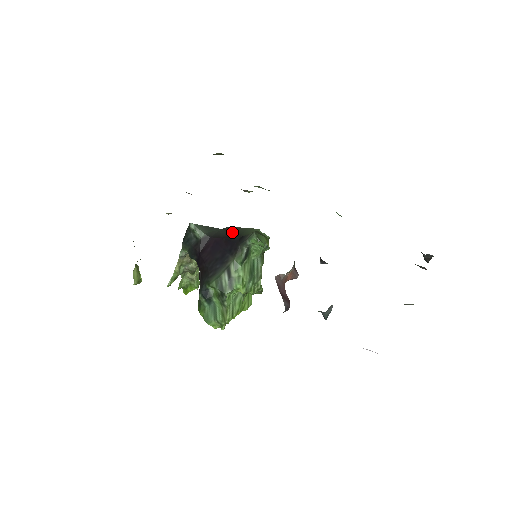
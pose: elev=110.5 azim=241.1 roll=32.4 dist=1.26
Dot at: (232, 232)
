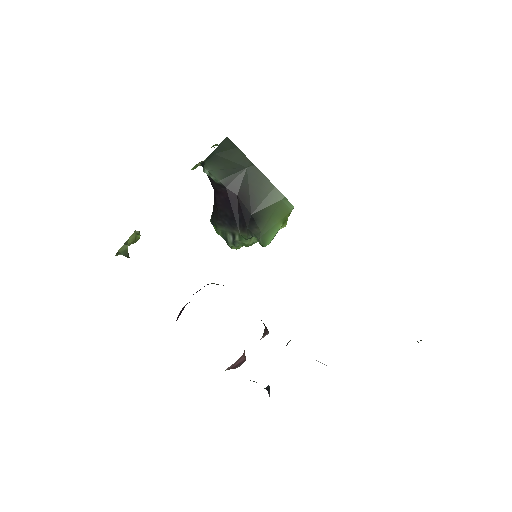
Dot at: (252, 190)
